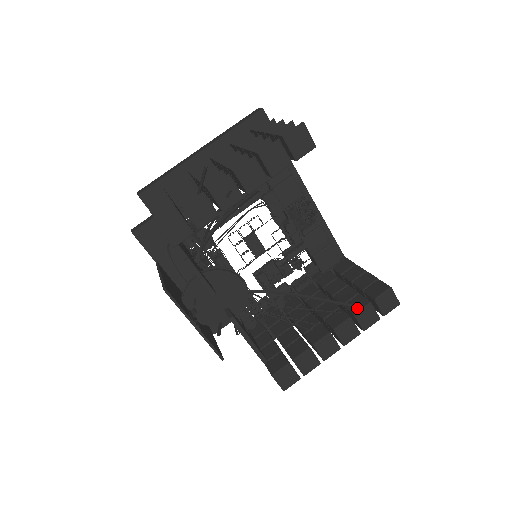
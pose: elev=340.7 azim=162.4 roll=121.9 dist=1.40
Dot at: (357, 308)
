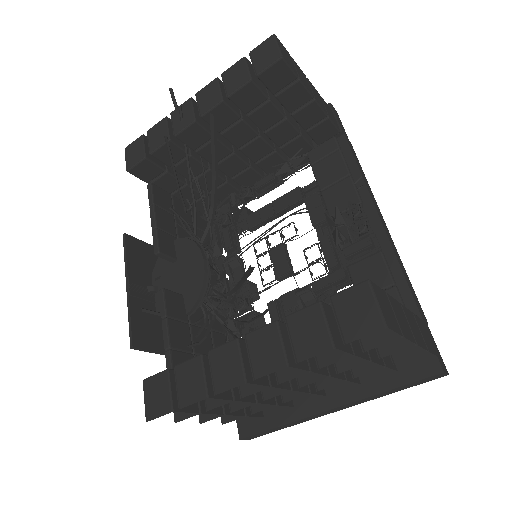
Dot at: (300, 312)
